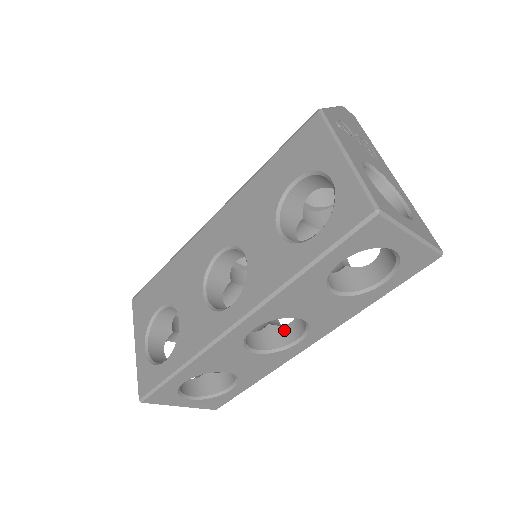
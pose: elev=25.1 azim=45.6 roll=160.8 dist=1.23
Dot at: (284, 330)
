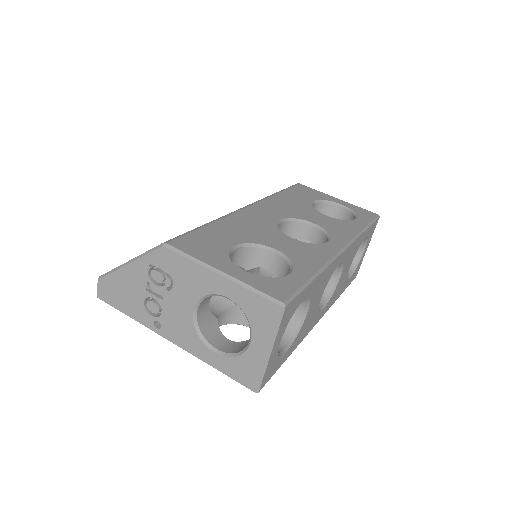
Dot at: occluded
